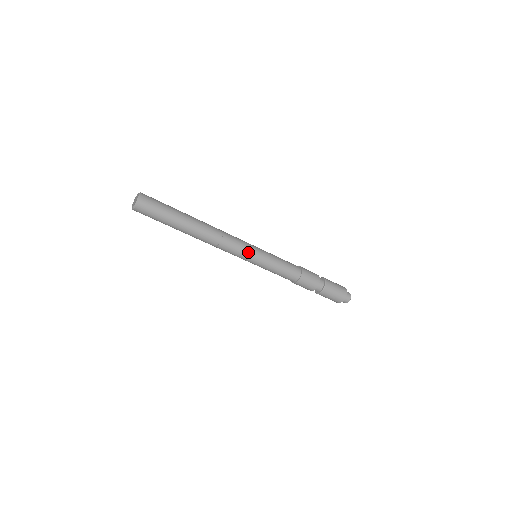
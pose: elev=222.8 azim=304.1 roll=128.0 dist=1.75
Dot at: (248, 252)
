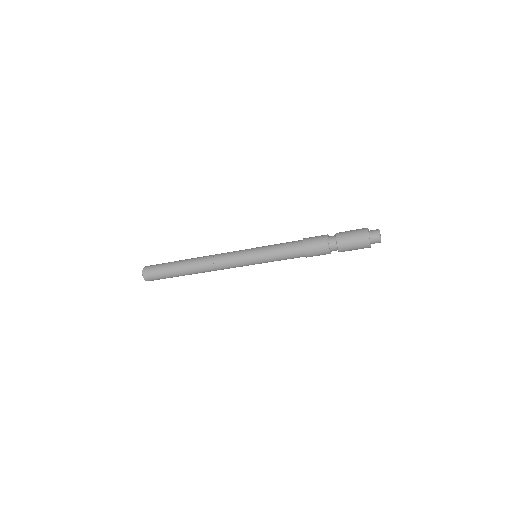
Dot at: (242, 263)
